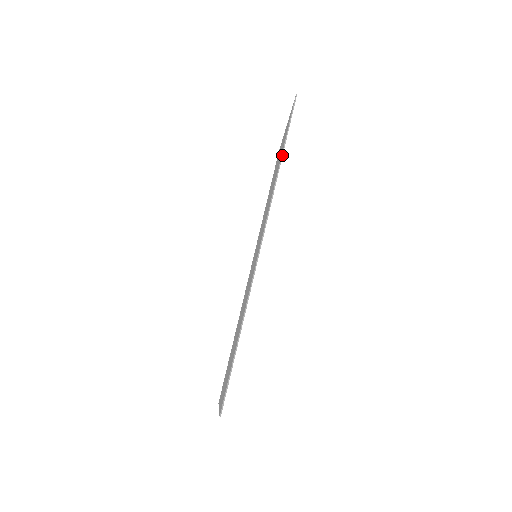
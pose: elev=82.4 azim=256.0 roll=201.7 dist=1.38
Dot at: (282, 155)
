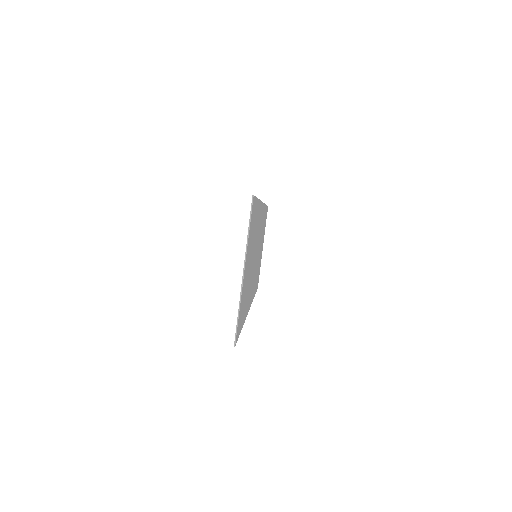
Dot at: occluded
